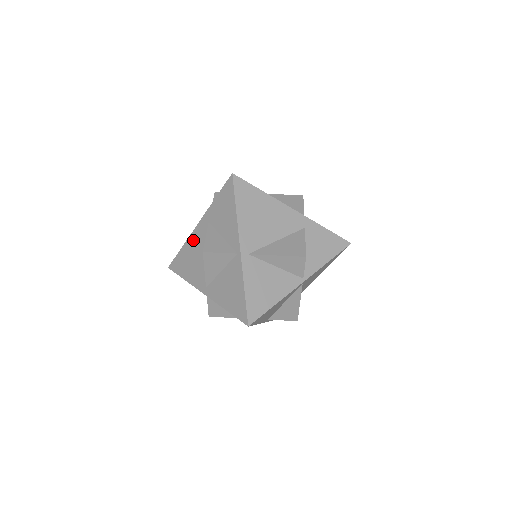
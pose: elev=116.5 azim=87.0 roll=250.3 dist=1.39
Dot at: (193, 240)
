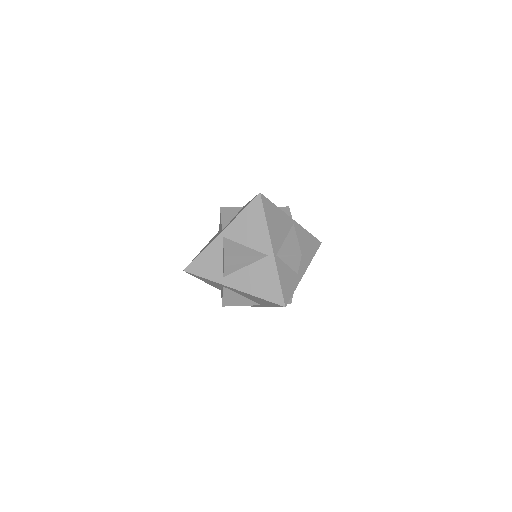
Dot at: occluded
